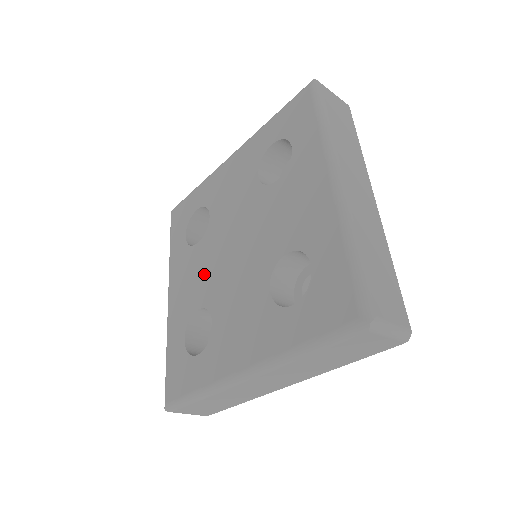
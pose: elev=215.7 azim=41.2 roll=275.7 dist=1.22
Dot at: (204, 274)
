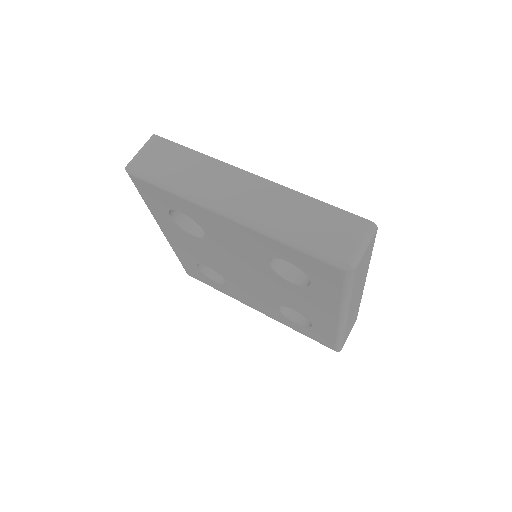
Dot at: (253, 293)
